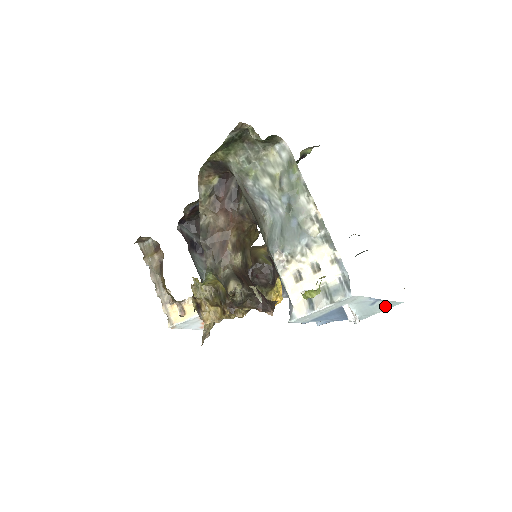
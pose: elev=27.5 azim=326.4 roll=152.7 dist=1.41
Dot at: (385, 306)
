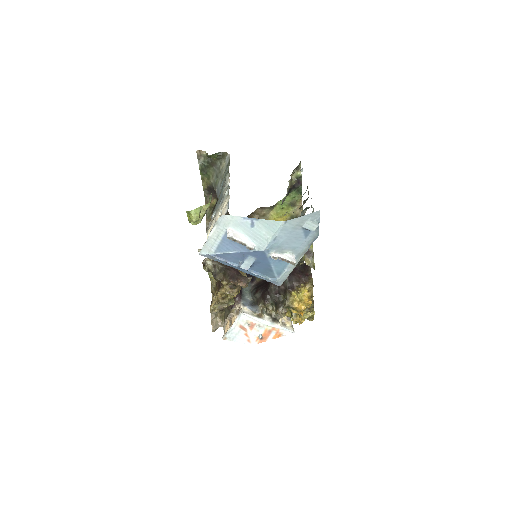
Dot at: (269, 228)
